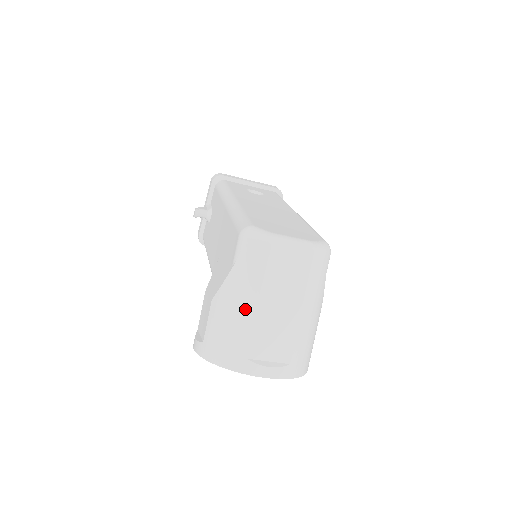
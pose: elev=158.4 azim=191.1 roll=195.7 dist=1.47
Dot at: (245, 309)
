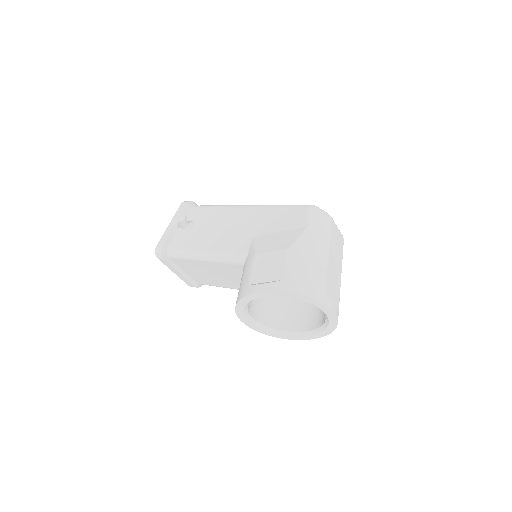
Dot at: (321, 256)
